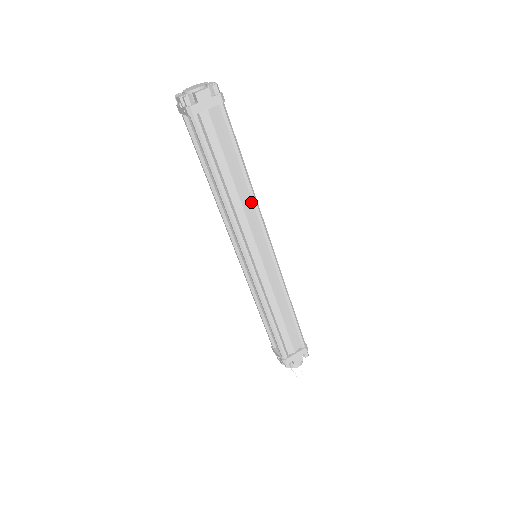
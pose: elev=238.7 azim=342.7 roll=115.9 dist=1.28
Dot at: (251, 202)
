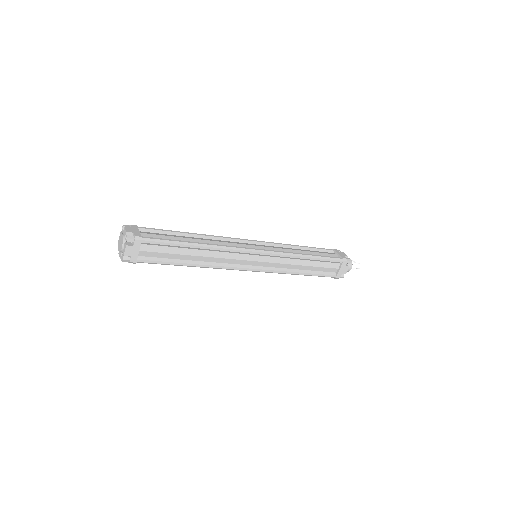
Dot at: (218, 251)
